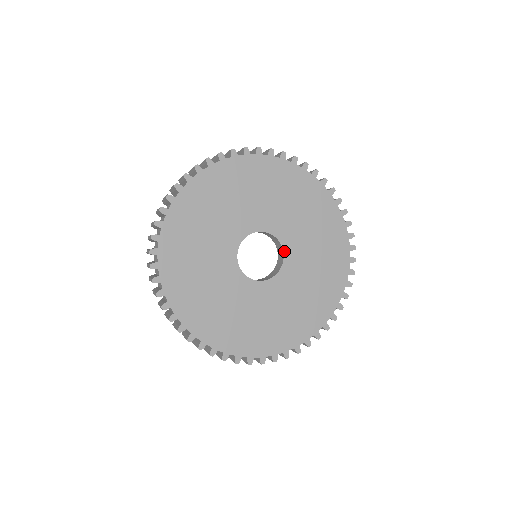
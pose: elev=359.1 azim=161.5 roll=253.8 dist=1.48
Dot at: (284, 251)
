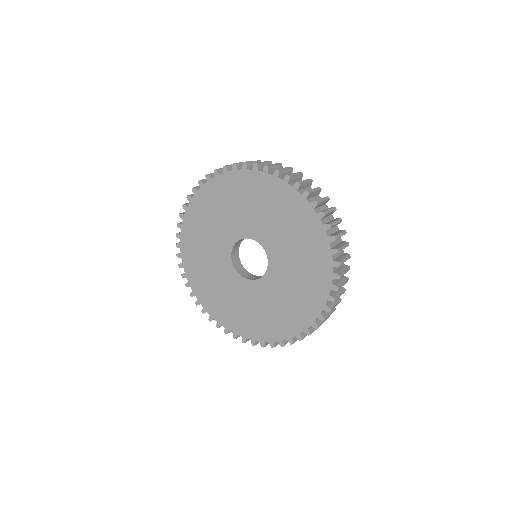
Dot at: (255, 240)
